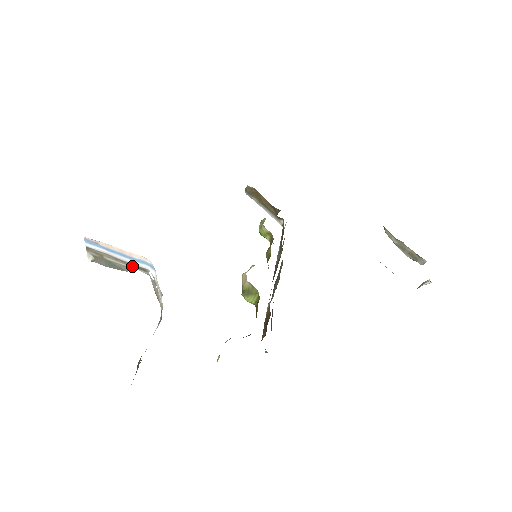
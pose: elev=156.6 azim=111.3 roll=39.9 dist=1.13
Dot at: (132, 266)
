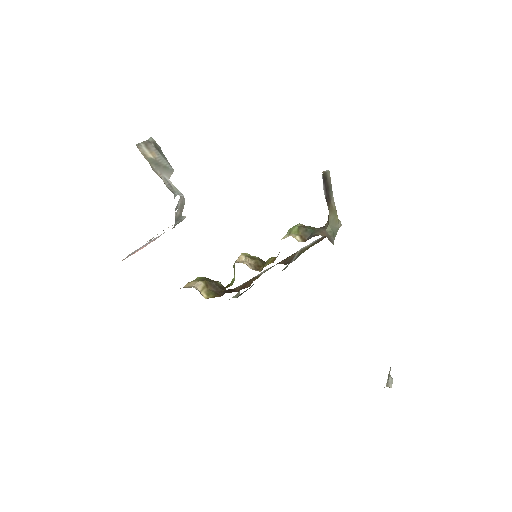
Dot at: (167, 181)
